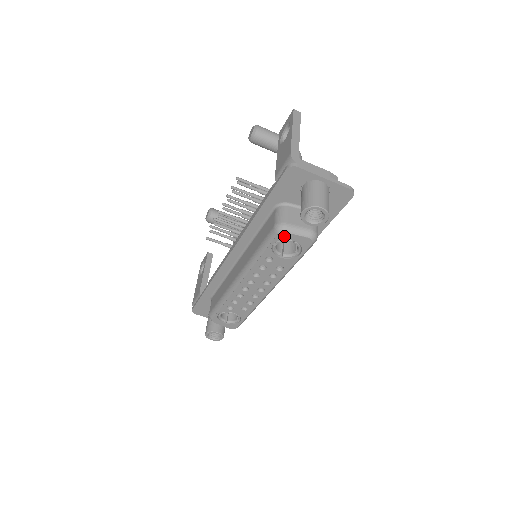
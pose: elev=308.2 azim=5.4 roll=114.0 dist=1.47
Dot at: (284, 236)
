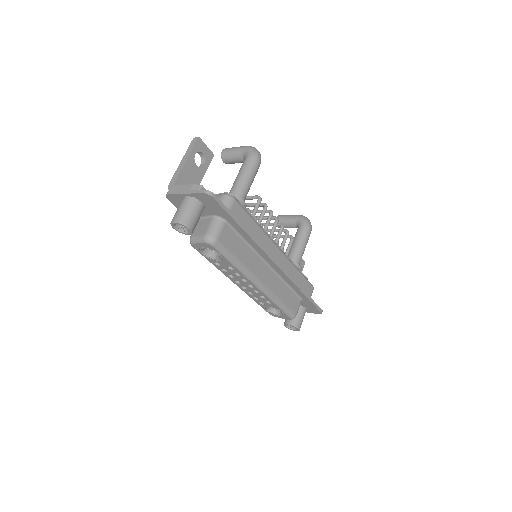
Dot at: (196, 246)
